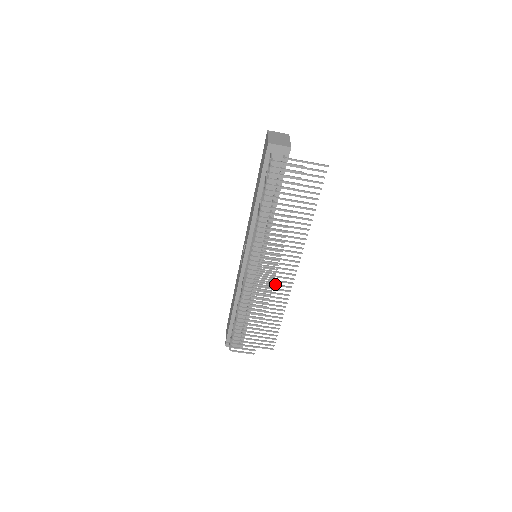
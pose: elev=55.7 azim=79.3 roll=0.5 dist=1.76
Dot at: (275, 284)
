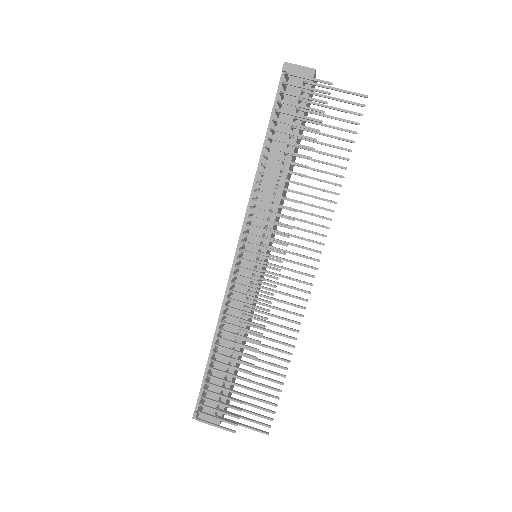
Dot at: occluded
